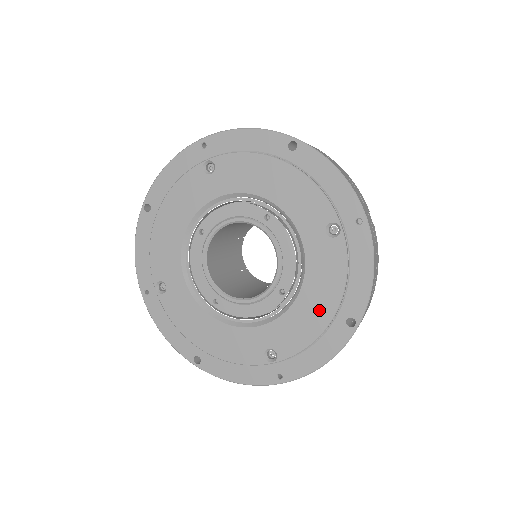
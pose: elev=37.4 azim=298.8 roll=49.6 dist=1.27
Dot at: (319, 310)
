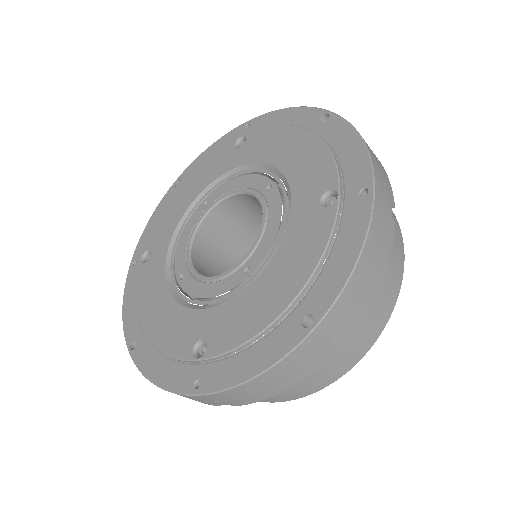
Dot at: (275, 295)
